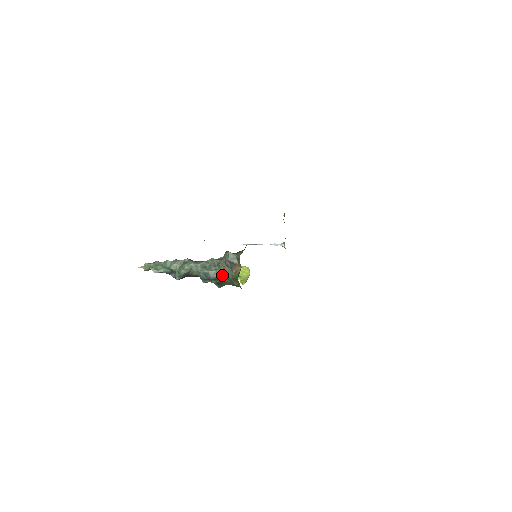
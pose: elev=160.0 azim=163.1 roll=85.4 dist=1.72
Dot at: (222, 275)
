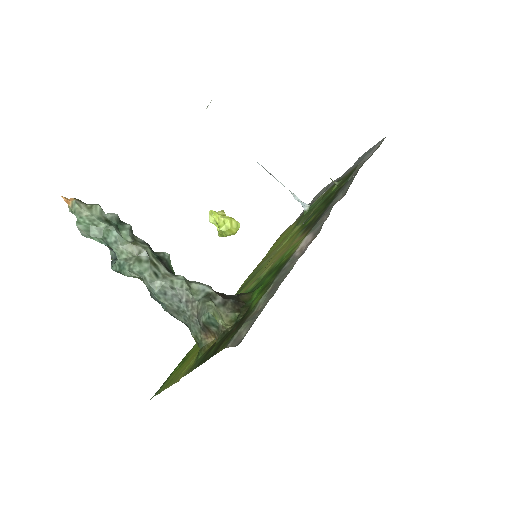
Dot at: (183, 319)
